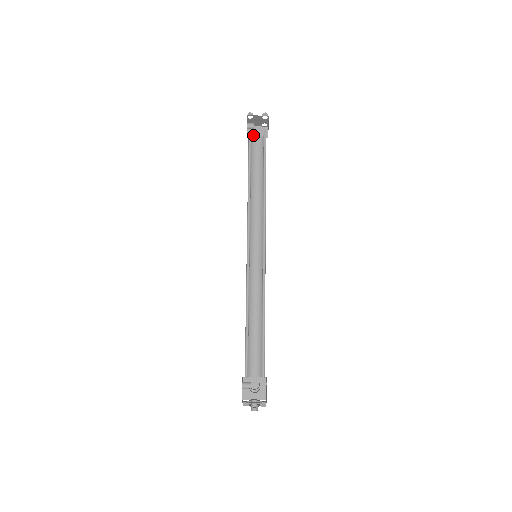
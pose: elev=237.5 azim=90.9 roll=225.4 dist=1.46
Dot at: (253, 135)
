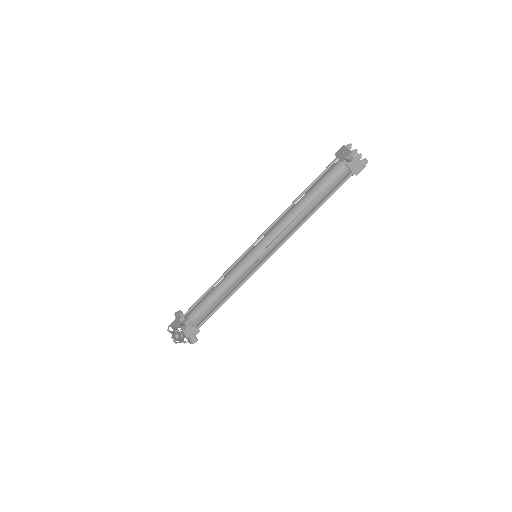
Dot at: (339, 155)
